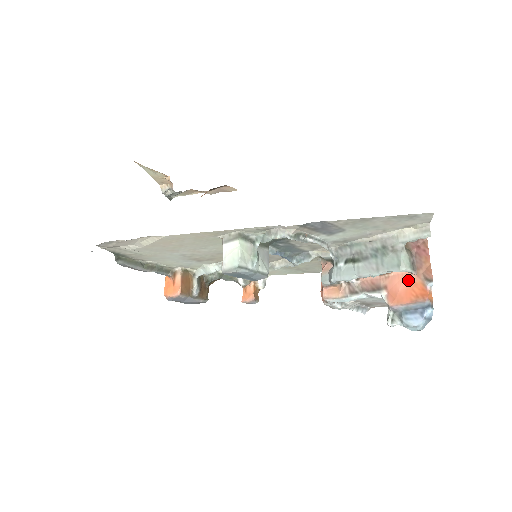
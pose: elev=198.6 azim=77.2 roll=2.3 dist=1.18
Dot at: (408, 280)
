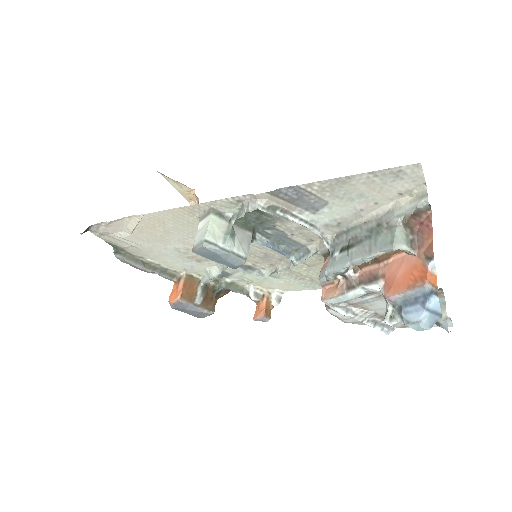
Dot at: (407, 263)
